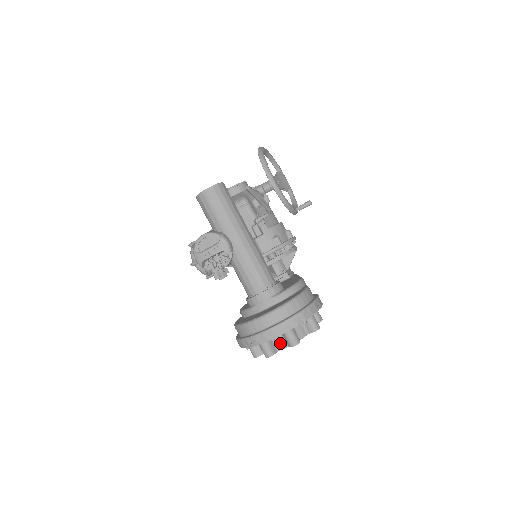
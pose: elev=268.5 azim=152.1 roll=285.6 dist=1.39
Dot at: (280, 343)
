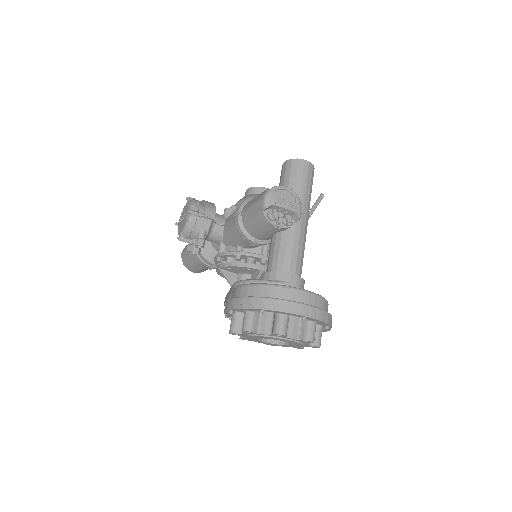
Dot at: (293, 331)
